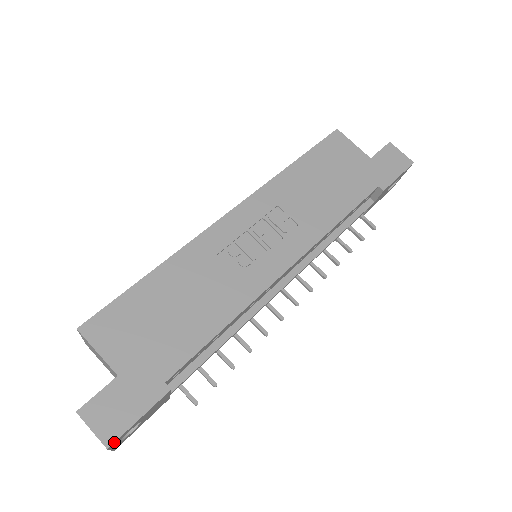
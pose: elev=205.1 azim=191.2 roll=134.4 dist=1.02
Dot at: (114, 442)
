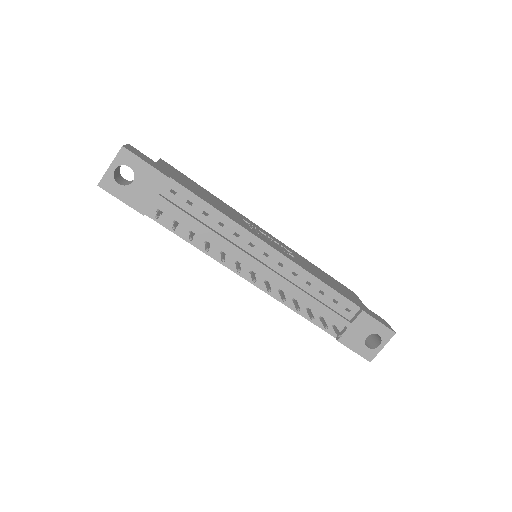
Dot at: (128, 149)
